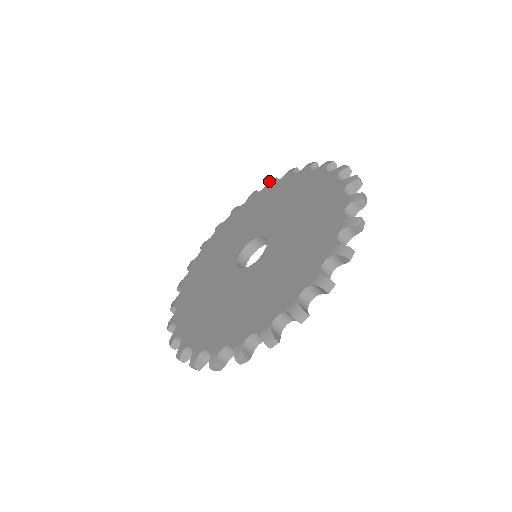
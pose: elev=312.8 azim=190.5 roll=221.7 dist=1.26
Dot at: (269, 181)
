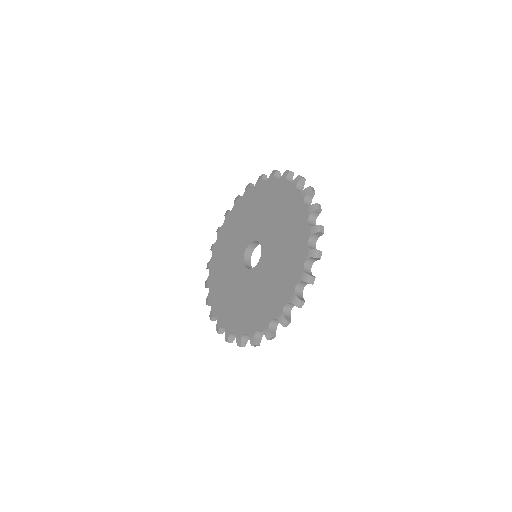
Dot at: (234, 200)
